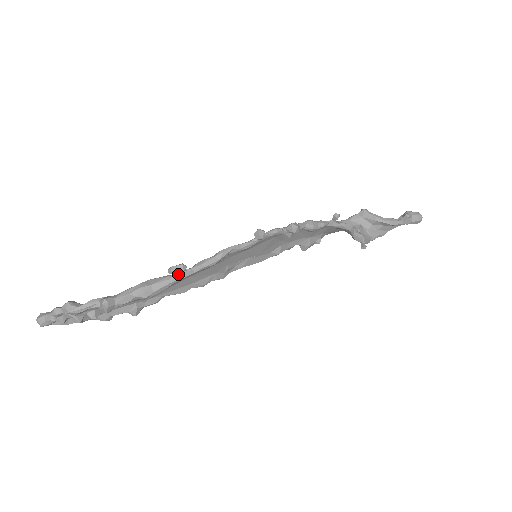
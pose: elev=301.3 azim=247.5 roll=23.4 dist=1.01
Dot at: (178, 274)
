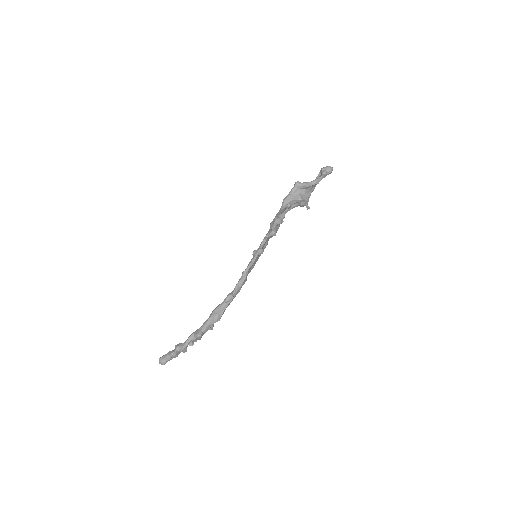
Dot at: occluded
